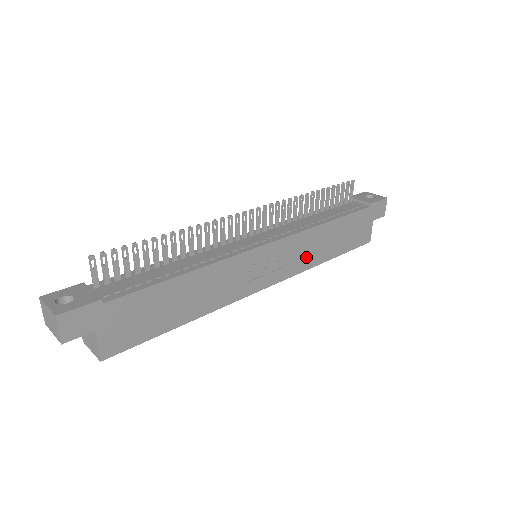
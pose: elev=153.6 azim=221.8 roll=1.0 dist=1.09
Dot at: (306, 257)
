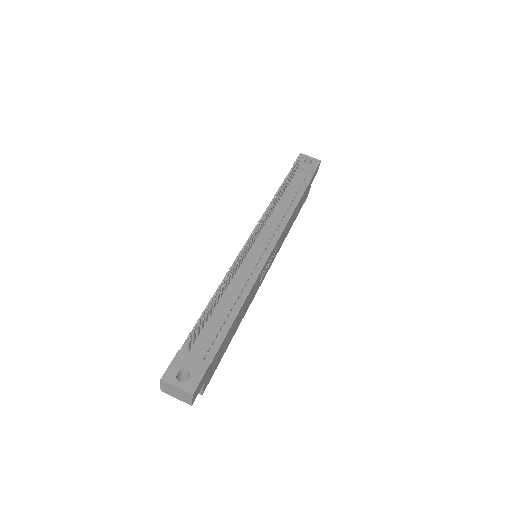
Dot at: (283, 239)
